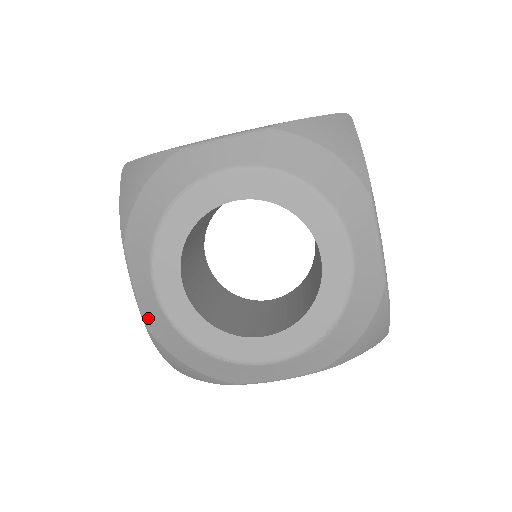
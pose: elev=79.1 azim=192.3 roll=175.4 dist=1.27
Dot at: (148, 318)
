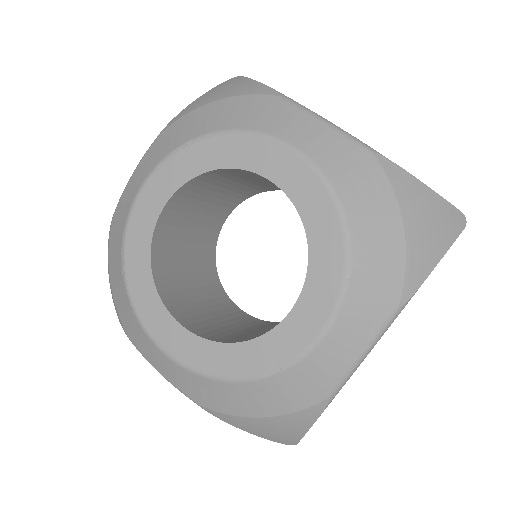
Dot at: (188, 391)
